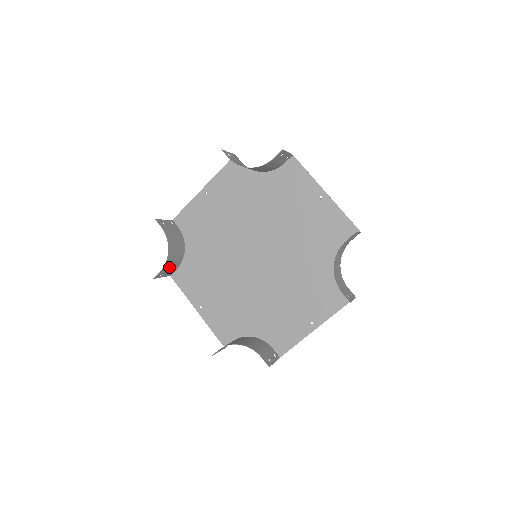
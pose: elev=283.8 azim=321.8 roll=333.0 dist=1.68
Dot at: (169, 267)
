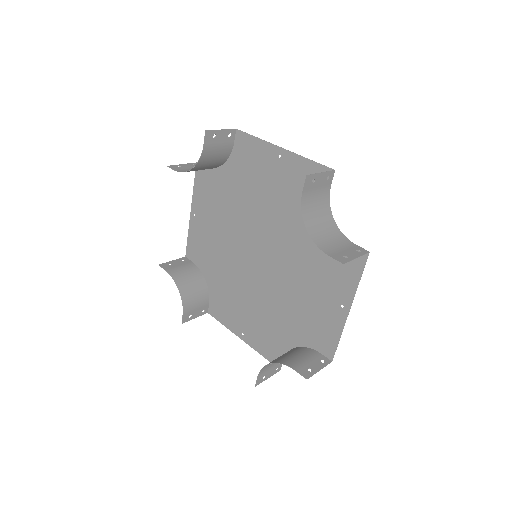
Dot at: (193, 305)
